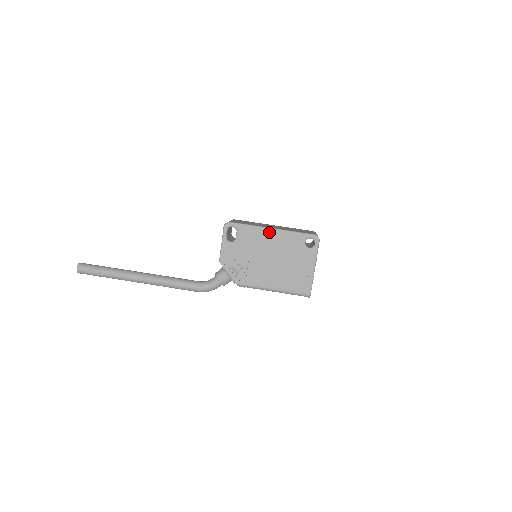
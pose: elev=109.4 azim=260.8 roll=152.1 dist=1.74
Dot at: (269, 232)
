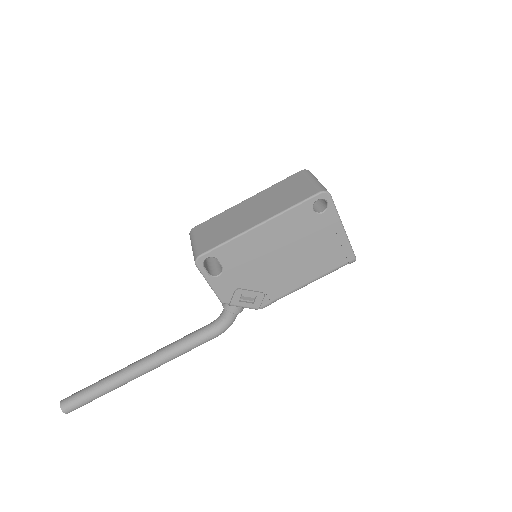
Dot at: (259, 231)
